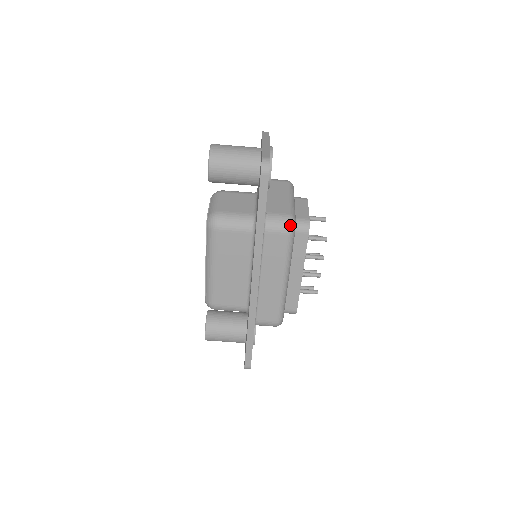
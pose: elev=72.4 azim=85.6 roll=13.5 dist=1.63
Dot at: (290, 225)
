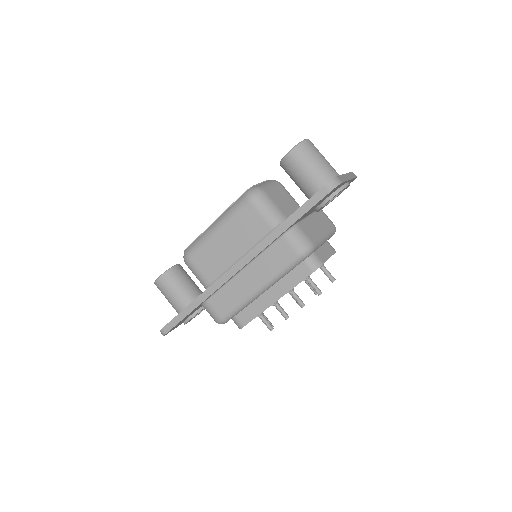
Dot at: (306, 250)
